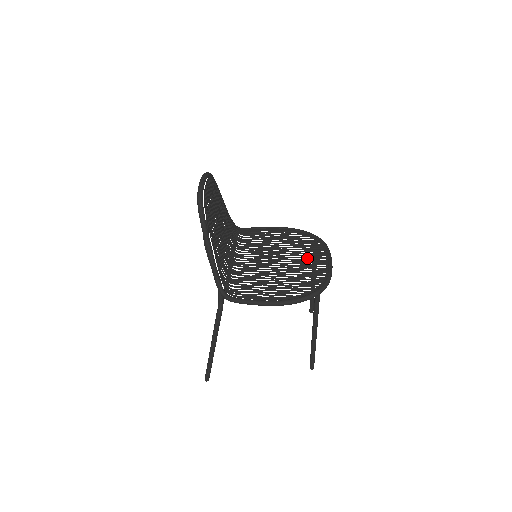
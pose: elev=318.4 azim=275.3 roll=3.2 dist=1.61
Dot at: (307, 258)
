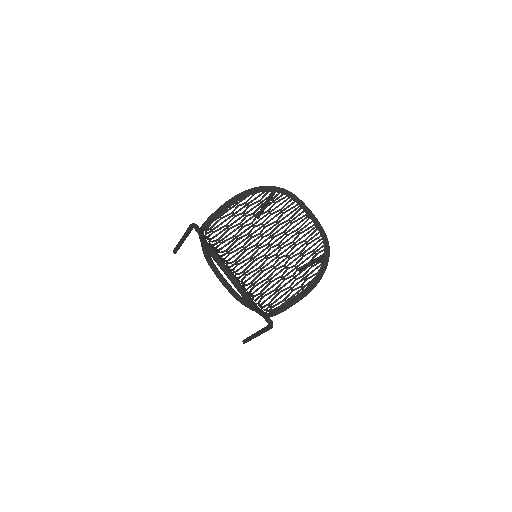
Dot at: (291, 223)
